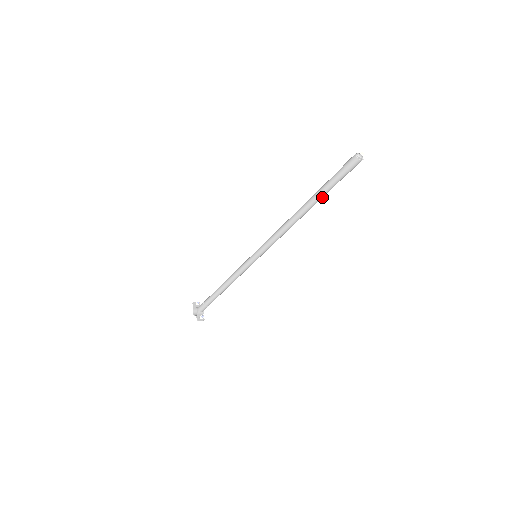
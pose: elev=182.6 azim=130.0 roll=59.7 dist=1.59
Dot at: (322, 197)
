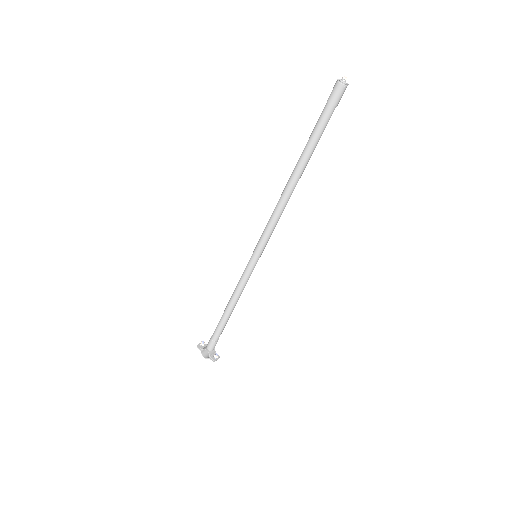
Dot at: (313, 151)
